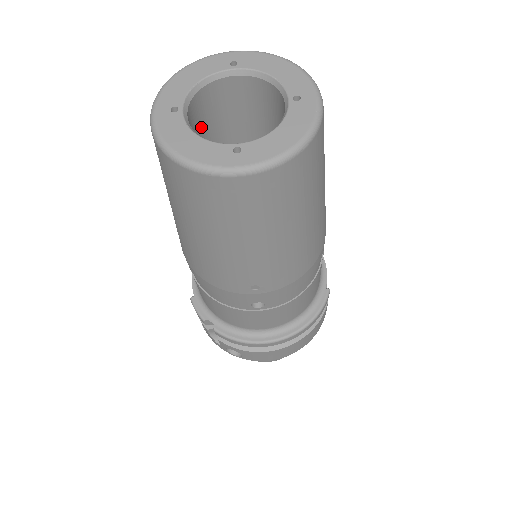
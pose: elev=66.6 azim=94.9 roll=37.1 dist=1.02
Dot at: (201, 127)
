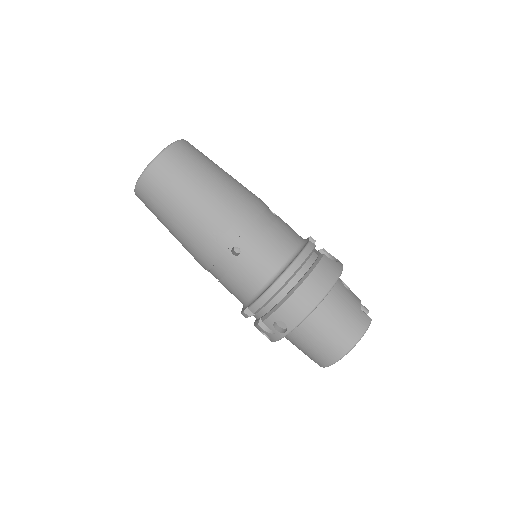
Dot at: occluded
